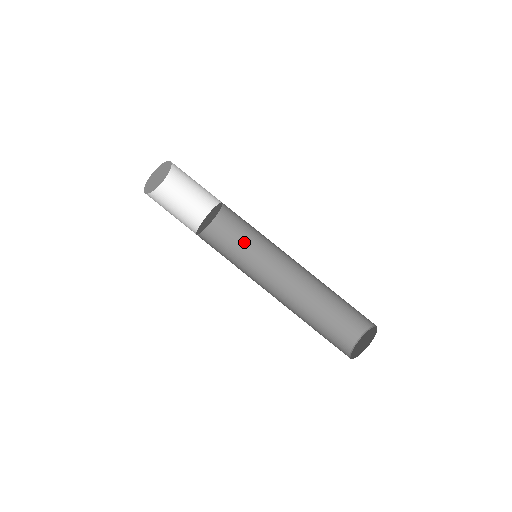
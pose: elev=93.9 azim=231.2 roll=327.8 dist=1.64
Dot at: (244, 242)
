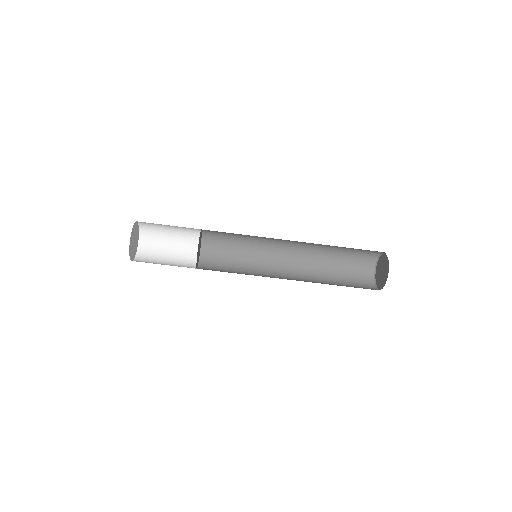
Dot at: (239, 236)
